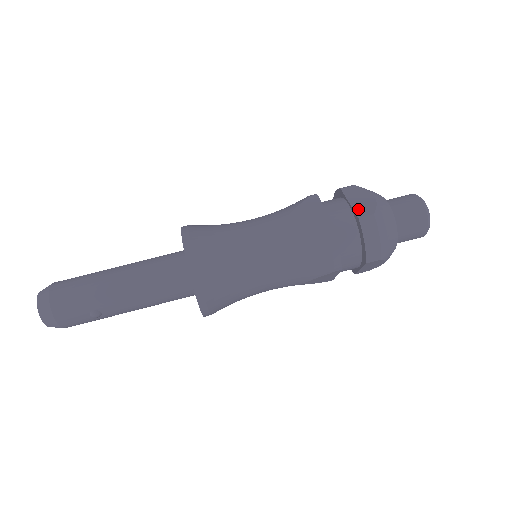
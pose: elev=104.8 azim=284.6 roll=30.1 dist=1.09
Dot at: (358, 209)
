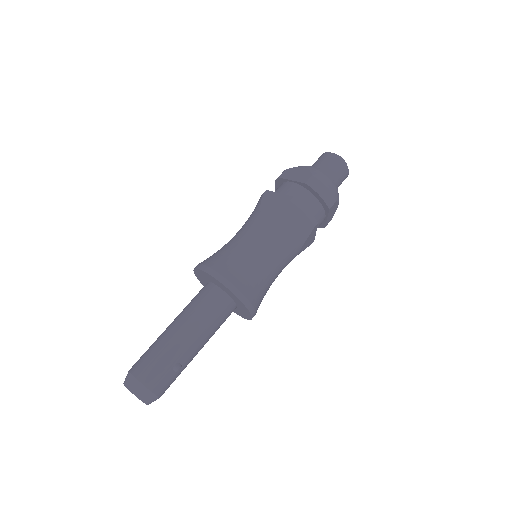
Dot at: (300, 179)
